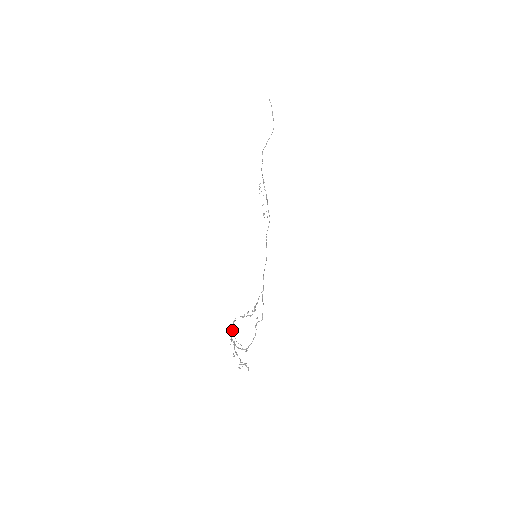
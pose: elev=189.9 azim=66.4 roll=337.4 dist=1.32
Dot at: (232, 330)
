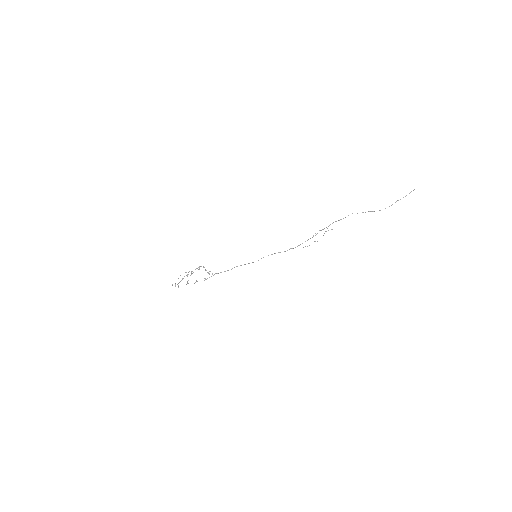
Dot at: occluded
